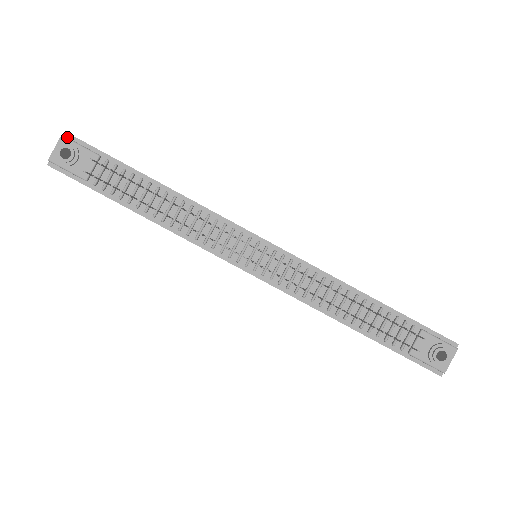
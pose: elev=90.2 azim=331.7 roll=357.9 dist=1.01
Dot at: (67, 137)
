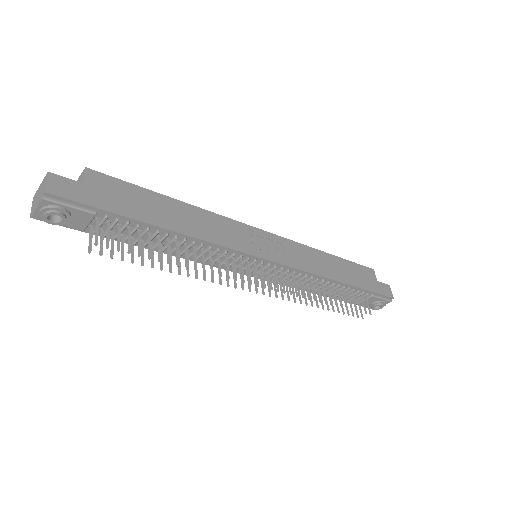
Dot at: (49, 197)
